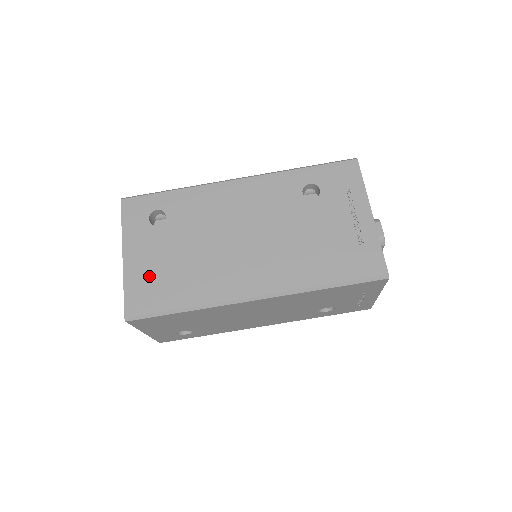
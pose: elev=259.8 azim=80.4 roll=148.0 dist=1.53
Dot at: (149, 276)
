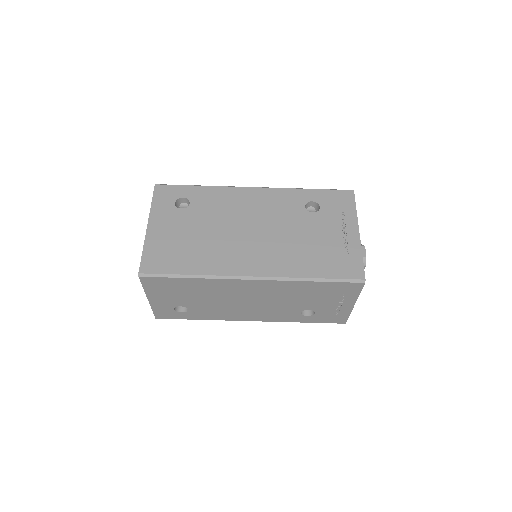
Dot at: (166, 245)
